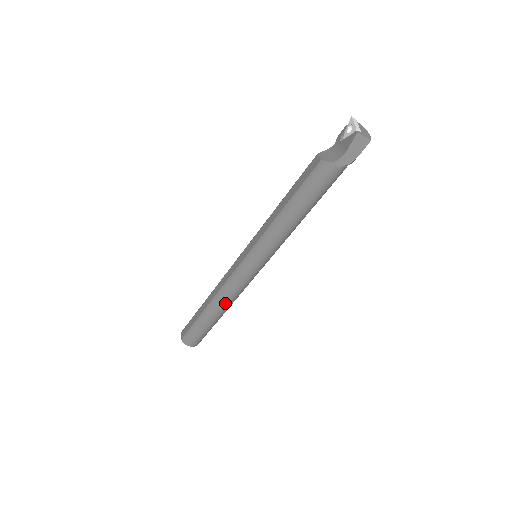
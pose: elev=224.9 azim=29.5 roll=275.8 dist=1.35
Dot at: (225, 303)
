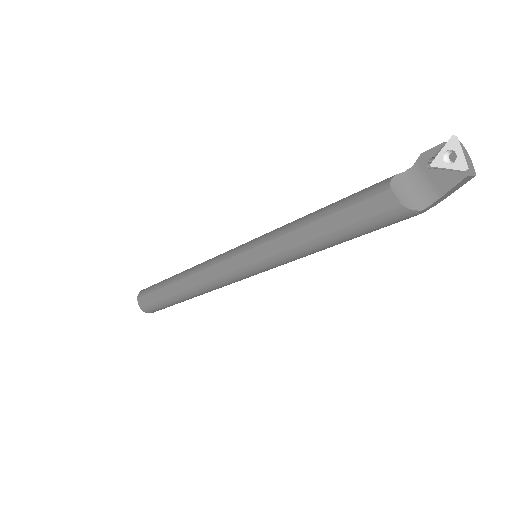
Dot at: (207, 292)
